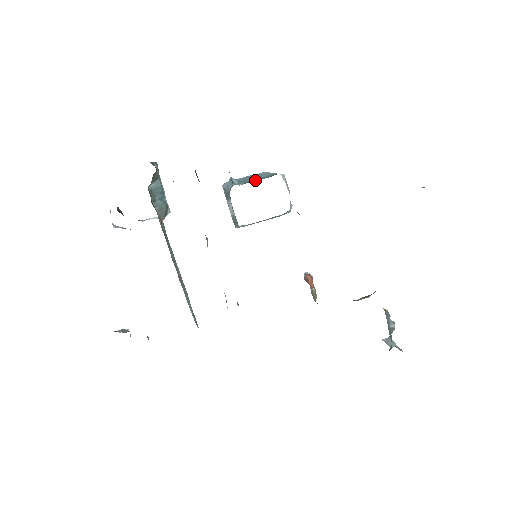
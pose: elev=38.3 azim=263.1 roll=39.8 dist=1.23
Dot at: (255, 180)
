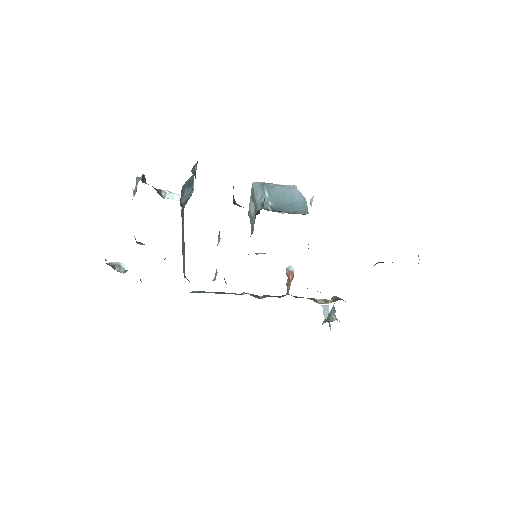
Dot at: (285, 205)
